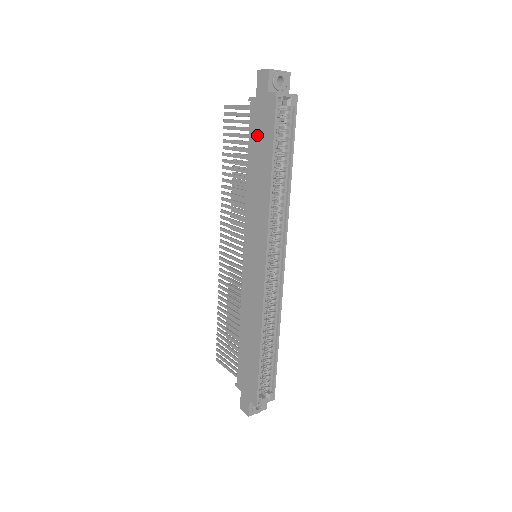
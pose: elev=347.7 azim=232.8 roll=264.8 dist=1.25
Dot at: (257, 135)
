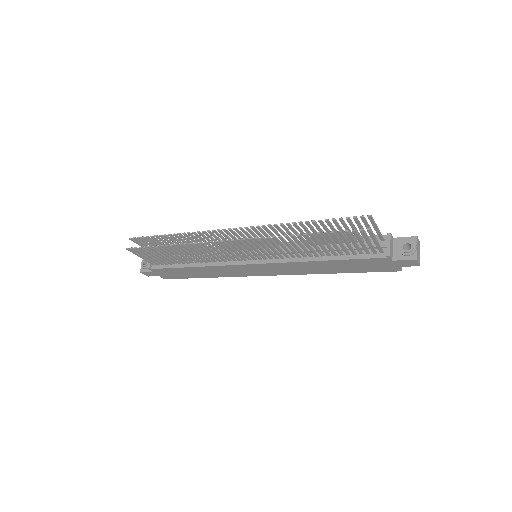
Dot at: (360, 264)
